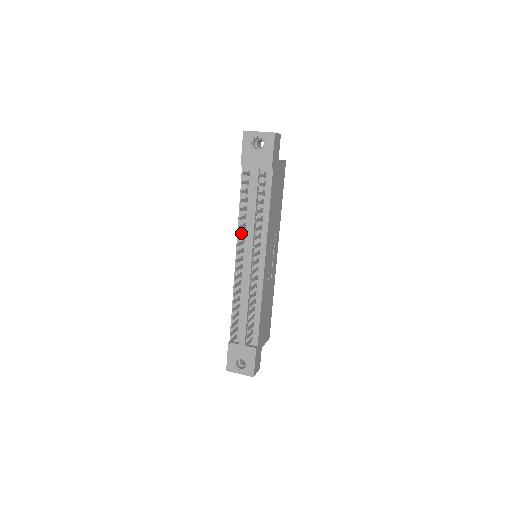
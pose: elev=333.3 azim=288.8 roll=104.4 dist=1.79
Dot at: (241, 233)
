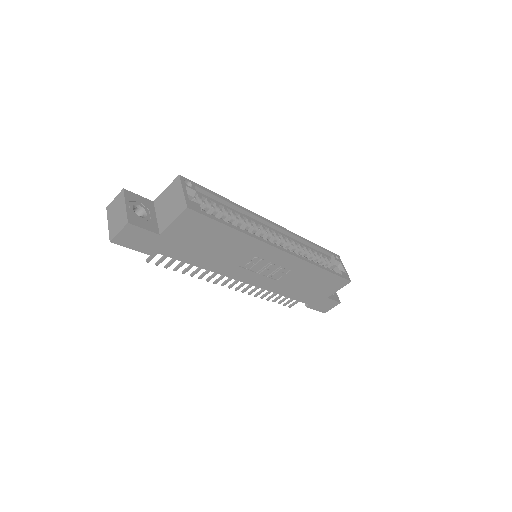
Dot at: occluded
